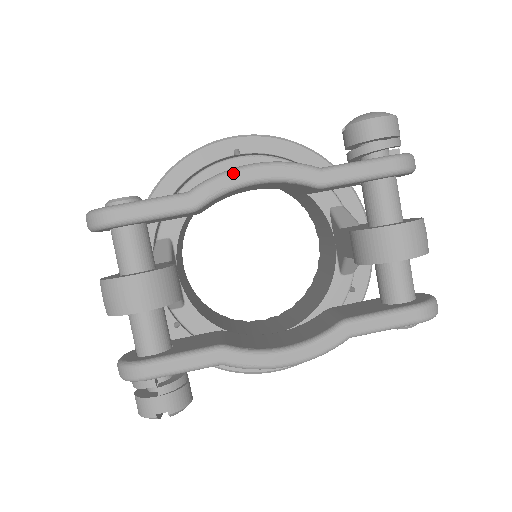
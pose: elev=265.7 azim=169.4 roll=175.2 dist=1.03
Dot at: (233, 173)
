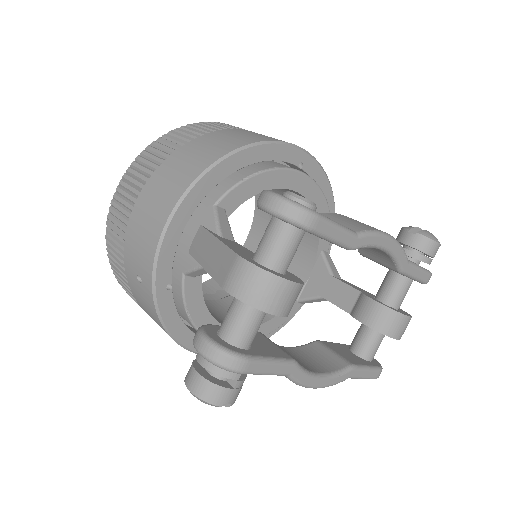
Dot at: (383, 237)
